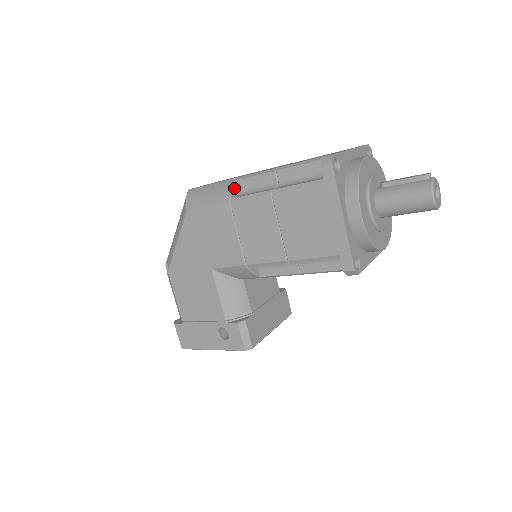
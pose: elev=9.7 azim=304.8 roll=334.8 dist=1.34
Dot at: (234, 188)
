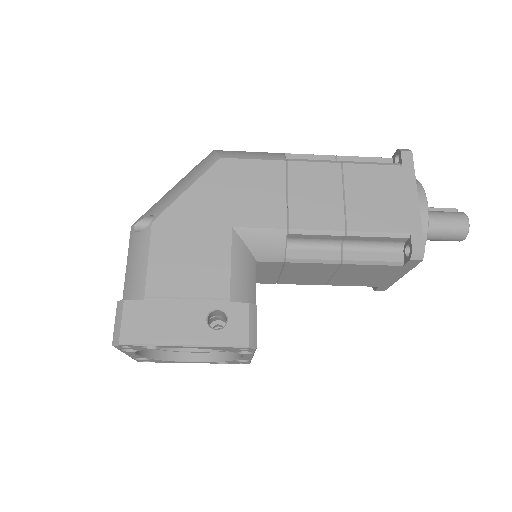
Dot at: occluded
